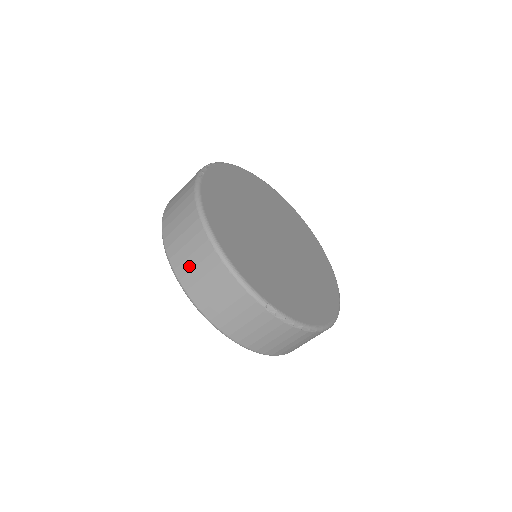
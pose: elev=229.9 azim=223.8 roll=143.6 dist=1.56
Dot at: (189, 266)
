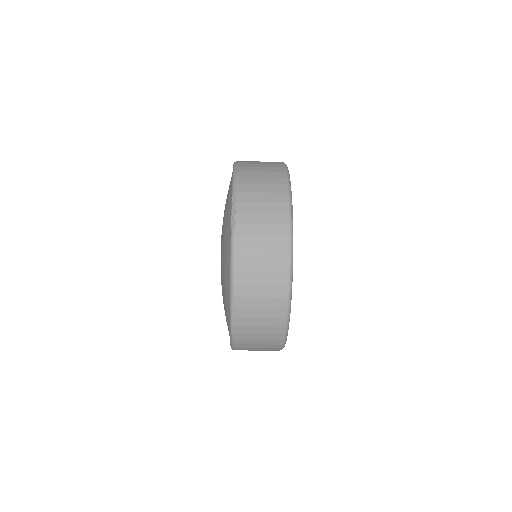
Dot at: (252, 323)
